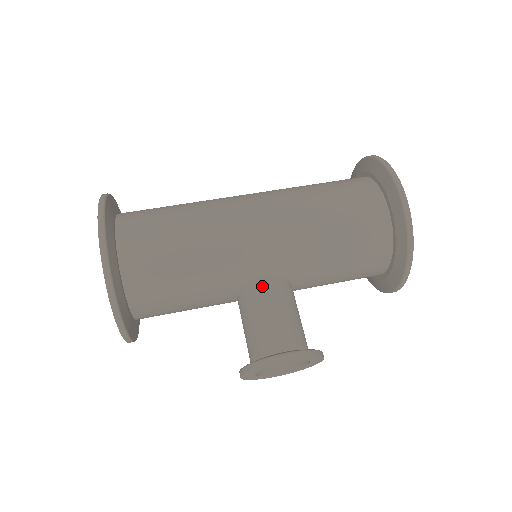
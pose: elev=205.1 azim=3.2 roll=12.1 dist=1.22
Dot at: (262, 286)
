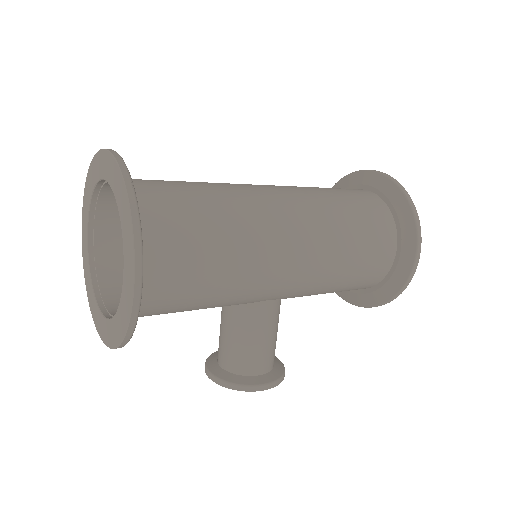
Dot at: (263, 311)
